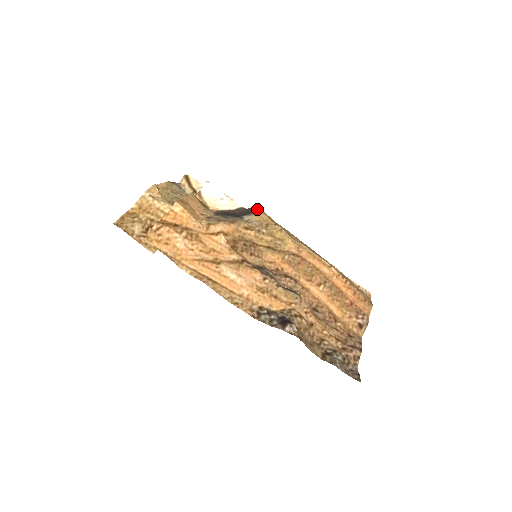
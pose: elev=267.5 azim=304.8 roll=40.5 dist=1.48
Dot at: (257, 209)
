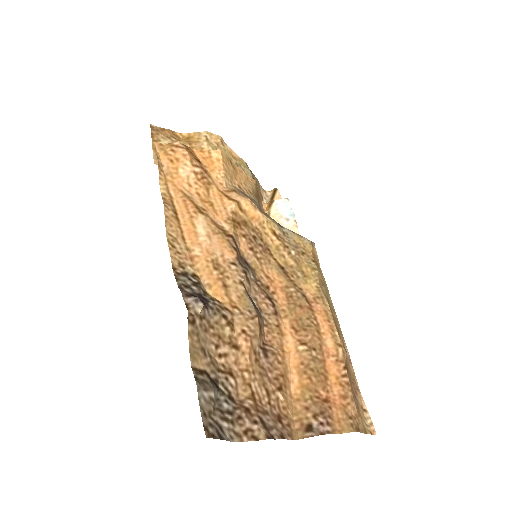
Dot at: occluded
